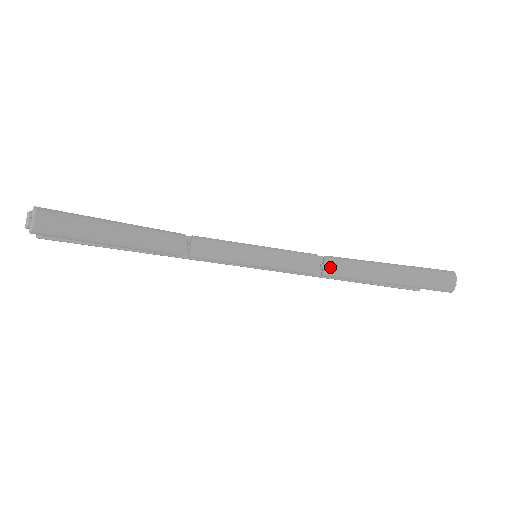
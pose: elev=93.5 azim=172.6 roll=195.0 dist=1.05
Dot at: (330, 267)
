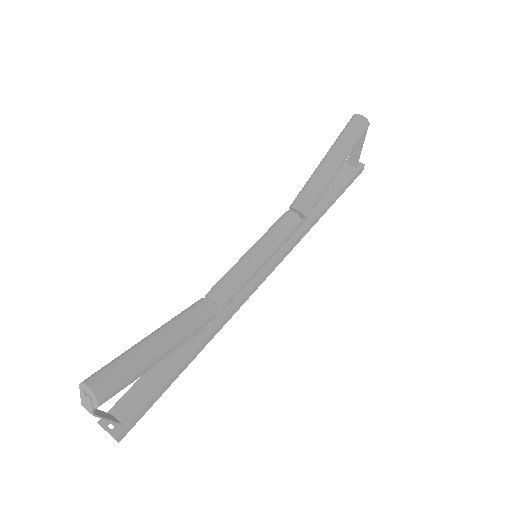
Dot at: (300, 204)
